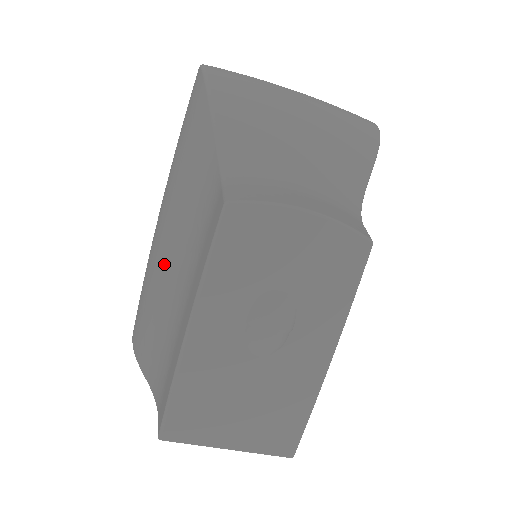
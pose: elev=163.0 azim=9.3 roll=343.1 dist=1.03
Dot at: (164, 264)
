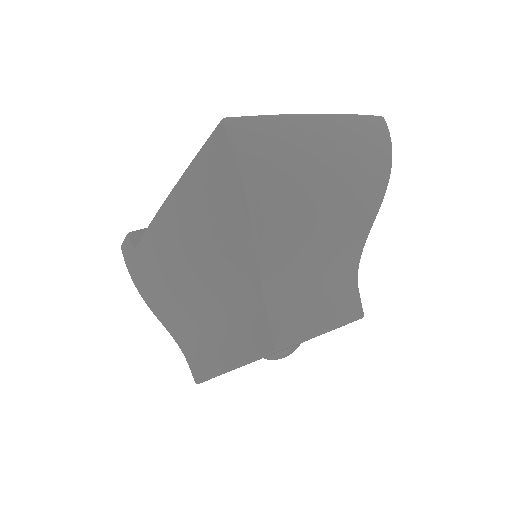
Dot at: (183, 287)
